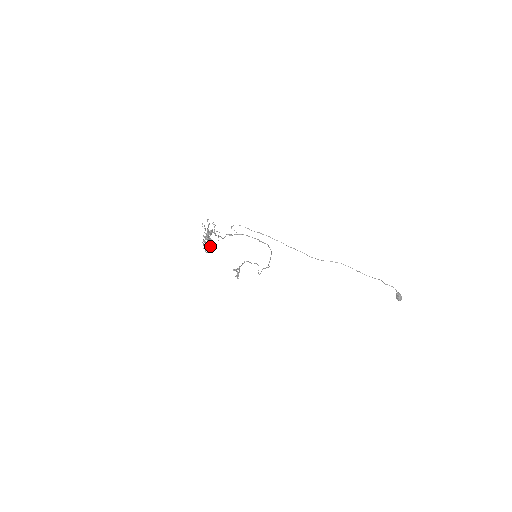
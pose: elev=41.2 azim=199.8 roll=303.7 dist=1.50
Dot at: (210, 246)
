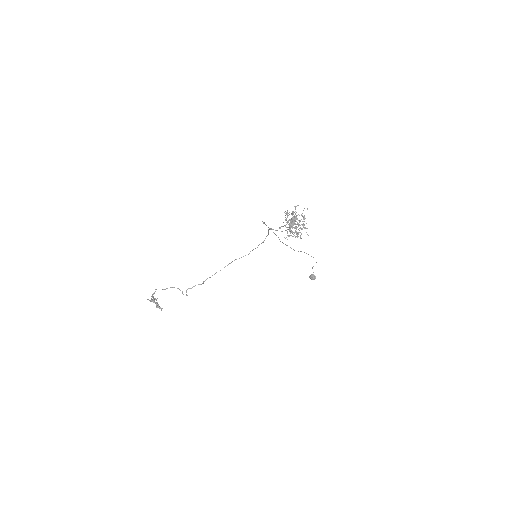
Dot at: (289, 235)
